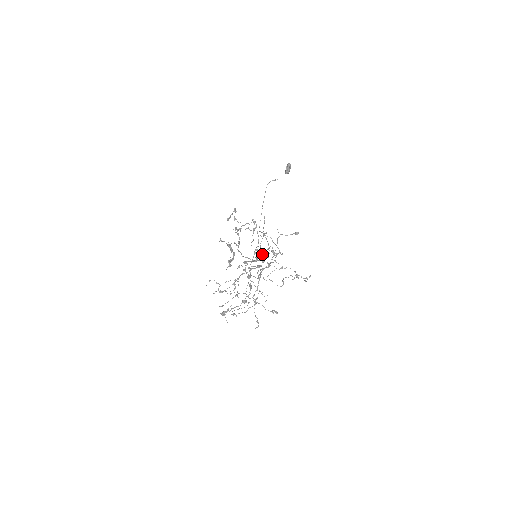
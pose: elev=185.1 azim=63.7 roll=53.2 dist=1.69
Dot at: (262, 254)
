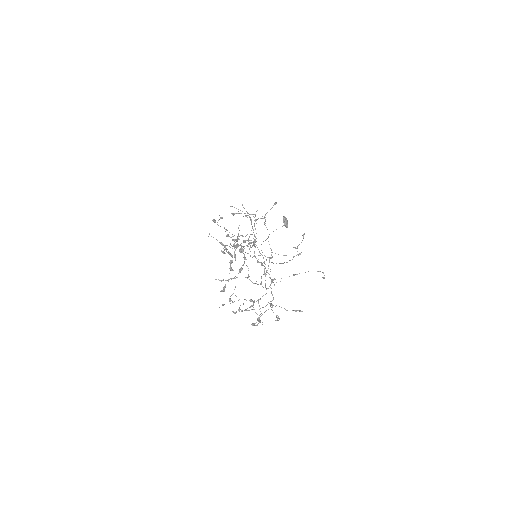
Dot at: (239, 213)
